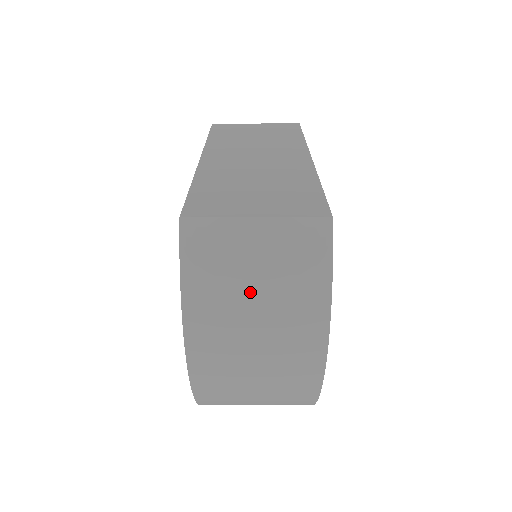
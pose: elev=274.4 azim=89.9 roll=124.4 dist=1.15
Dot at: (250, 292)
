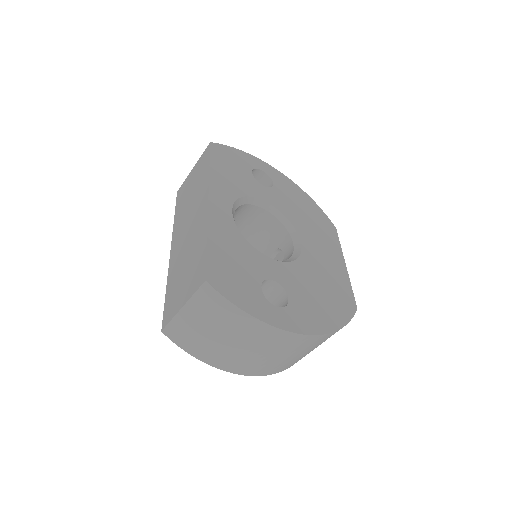
Dot at: (217, 338)
